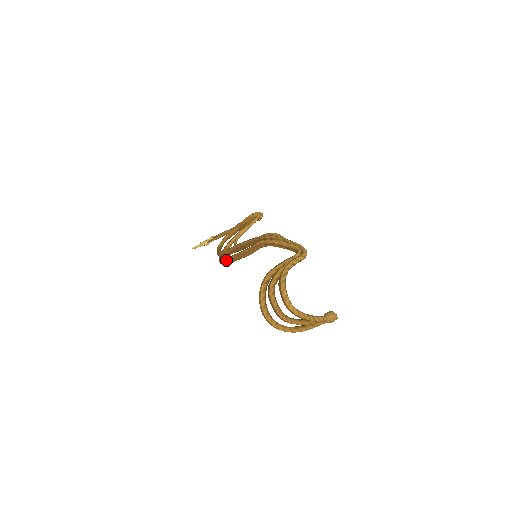
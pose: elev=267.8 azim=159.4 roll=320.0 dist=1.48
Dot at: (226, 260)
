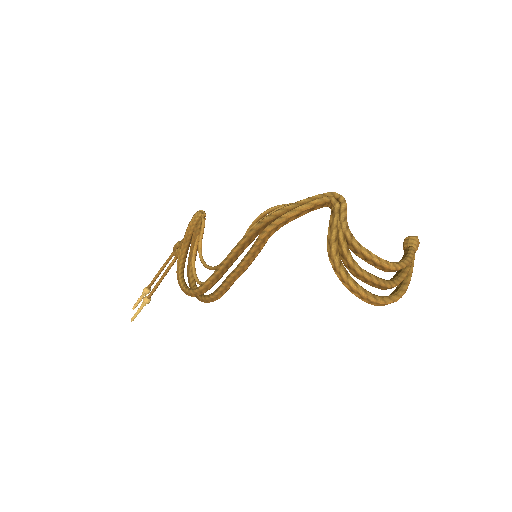
Dot at: (219, 292)
